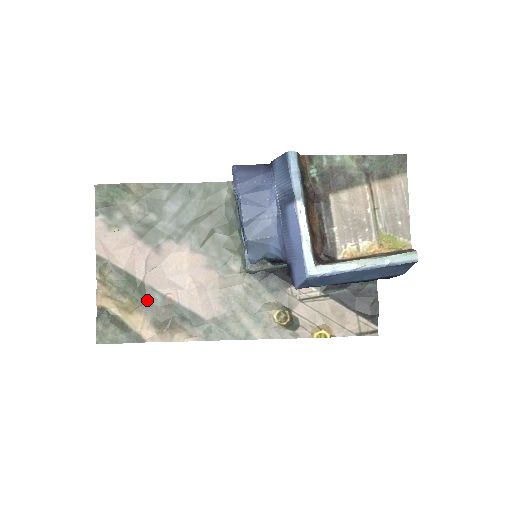
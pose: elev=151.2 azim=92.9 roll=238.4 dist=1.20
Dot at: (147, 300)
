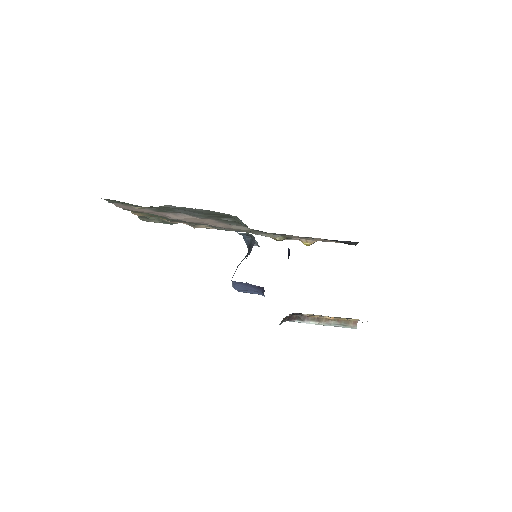
Dot at: occluded
